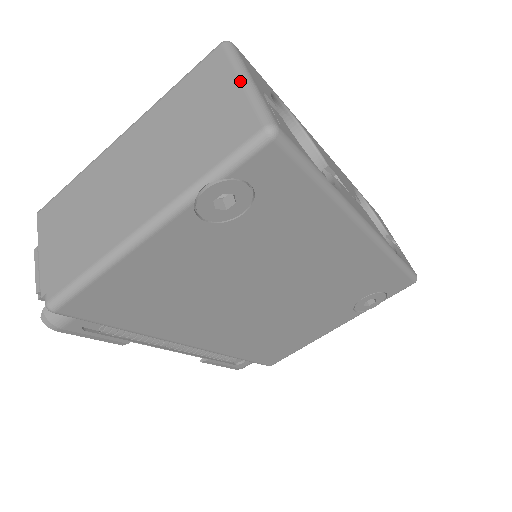
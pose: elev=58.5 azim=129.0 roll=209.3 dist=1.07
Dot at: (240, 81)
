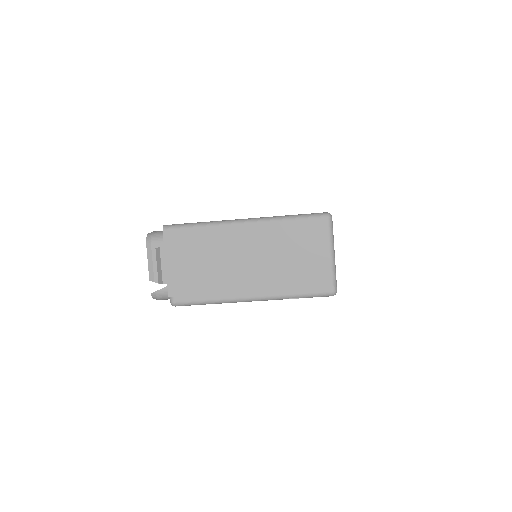
Dot at: (330, 254)
